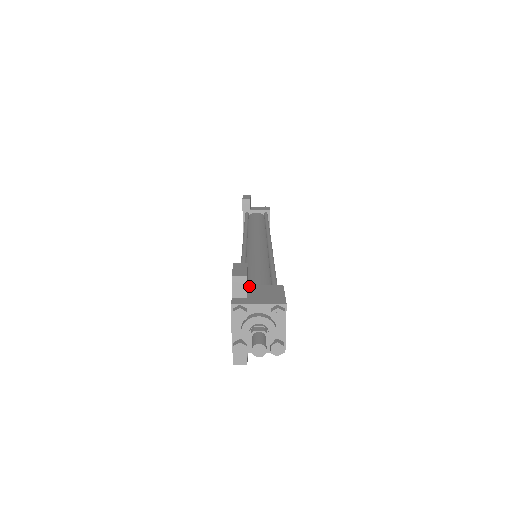
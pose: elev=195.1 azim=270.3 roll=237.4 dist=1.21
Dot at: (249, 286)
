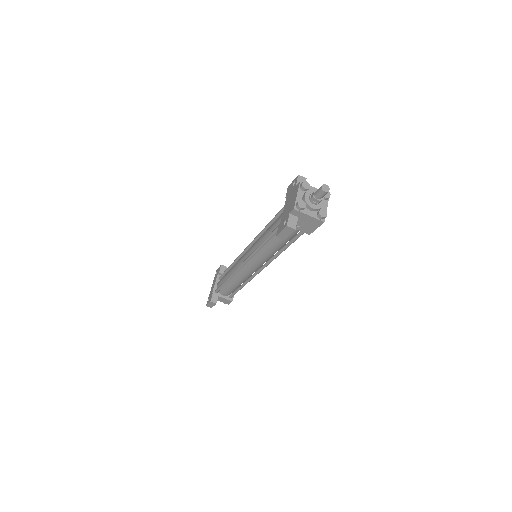
Dot at: occluded
